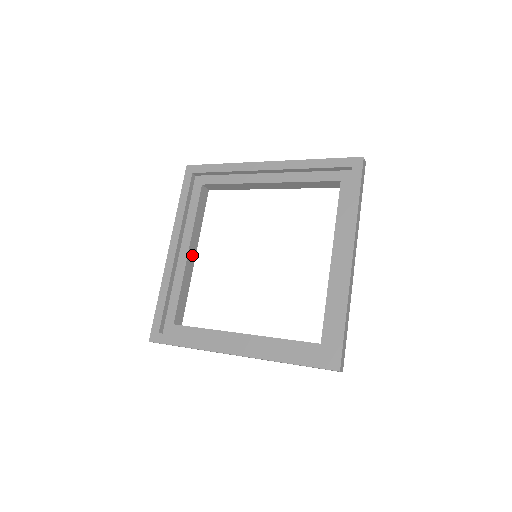
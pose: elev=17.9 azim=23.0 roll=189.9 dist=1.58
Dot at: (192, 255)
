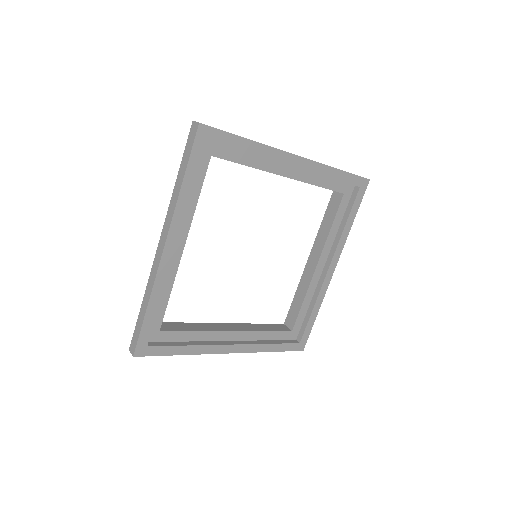
Dot at: occluded
